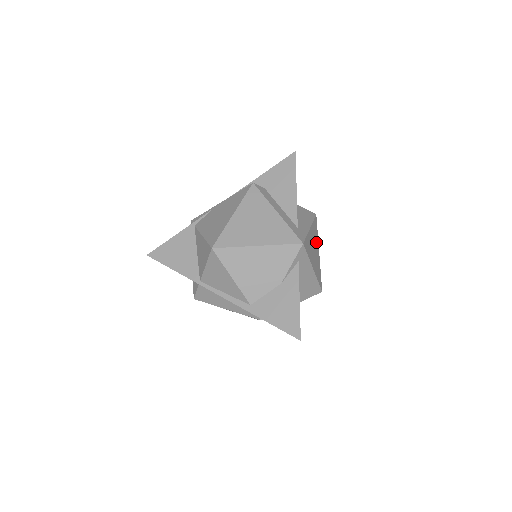
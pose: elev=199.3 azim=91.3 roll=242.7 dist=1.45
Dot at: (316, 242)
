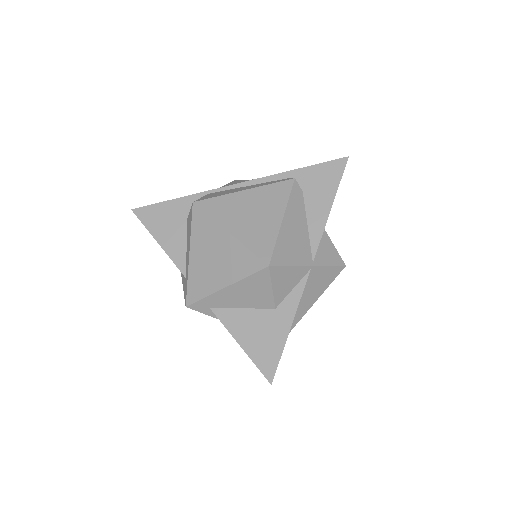
Dot at: occluded
